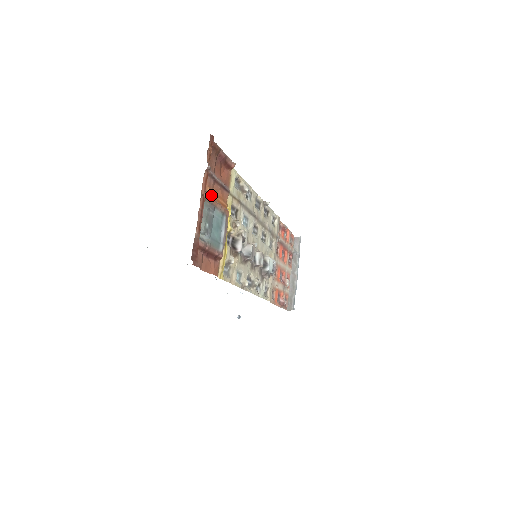
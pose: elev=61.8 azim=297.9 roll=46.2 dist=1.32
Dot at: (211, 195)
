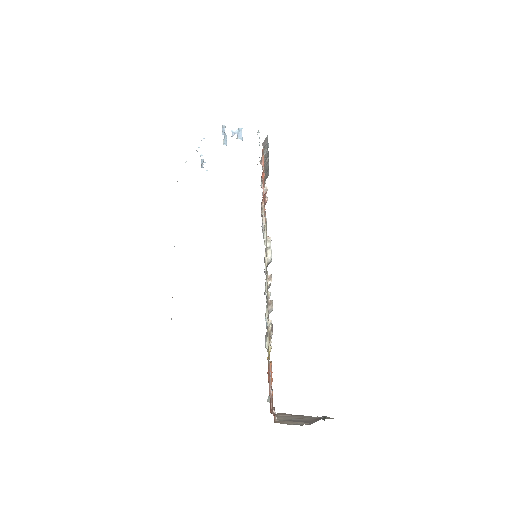
Dot at: occluded
